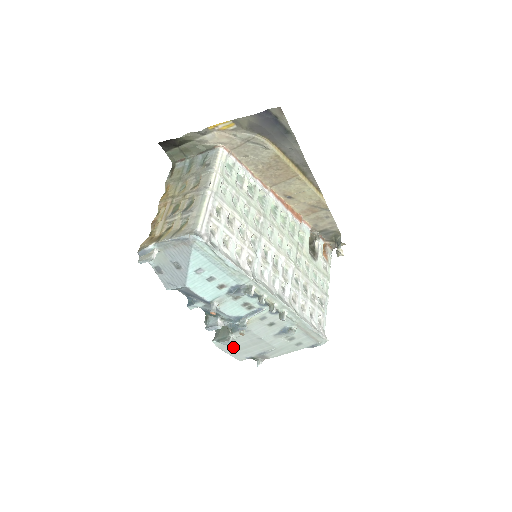
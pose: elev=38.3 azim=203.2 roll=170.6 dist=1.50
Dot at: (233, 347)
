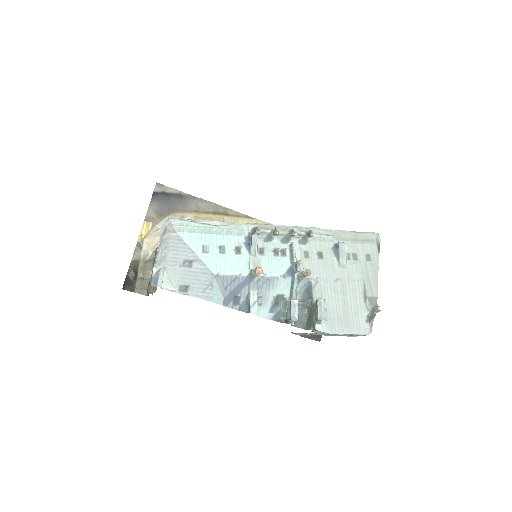
Dot at: (338, 318)
